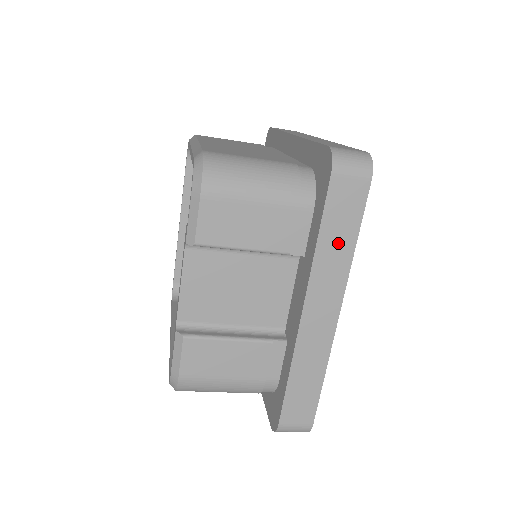
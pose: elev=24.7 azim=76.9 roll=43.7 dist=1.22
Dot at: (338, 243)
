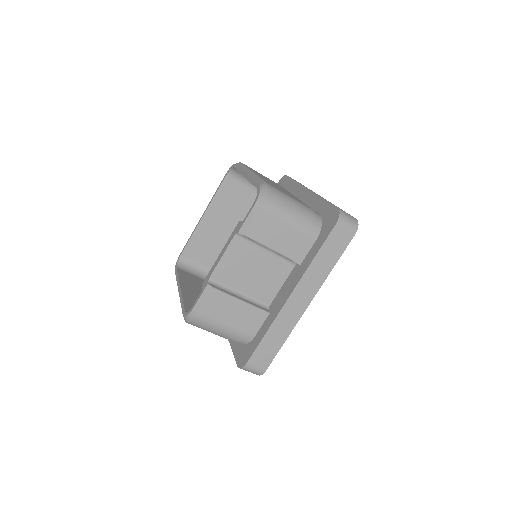
Dot at: (324, 263)
